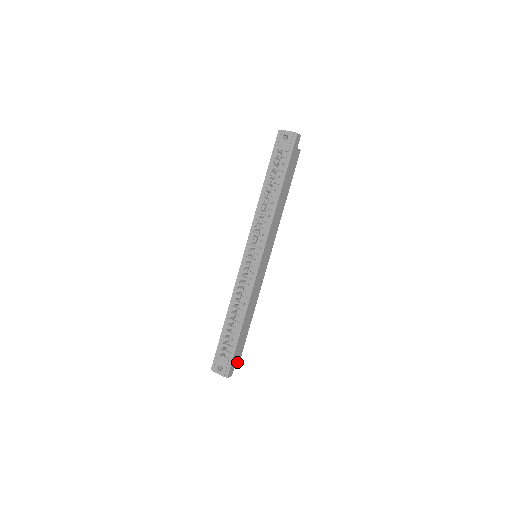
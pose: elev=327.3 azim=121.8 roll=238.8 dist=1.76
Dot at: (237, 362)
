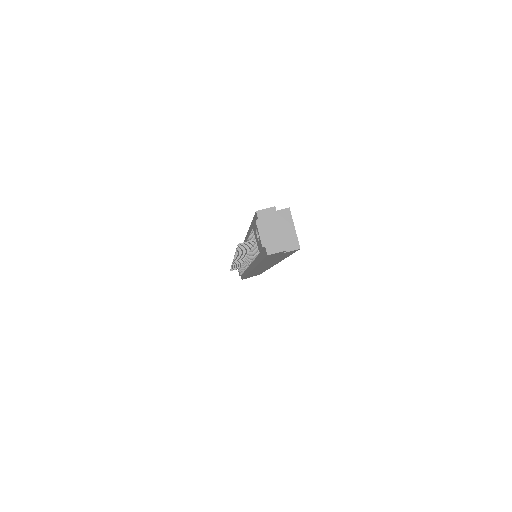
Dot at: occluded
